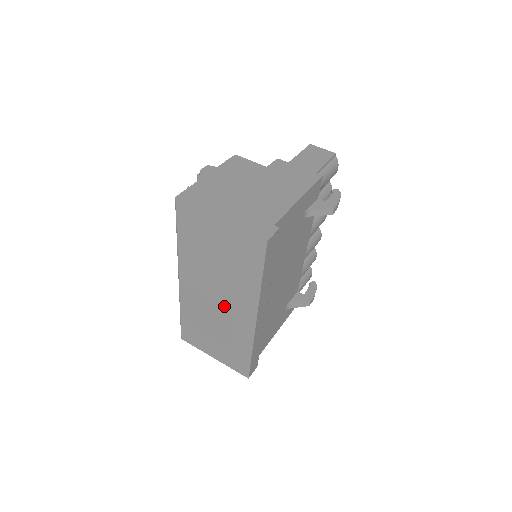
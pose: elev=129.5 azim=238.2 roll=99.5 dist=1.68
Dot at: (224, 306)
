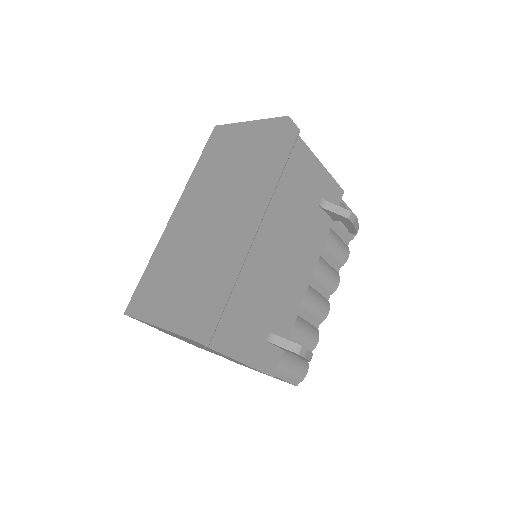
Dot at: (210, 221)
